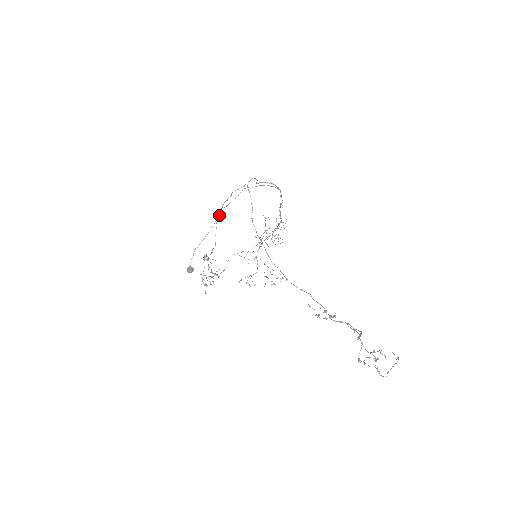
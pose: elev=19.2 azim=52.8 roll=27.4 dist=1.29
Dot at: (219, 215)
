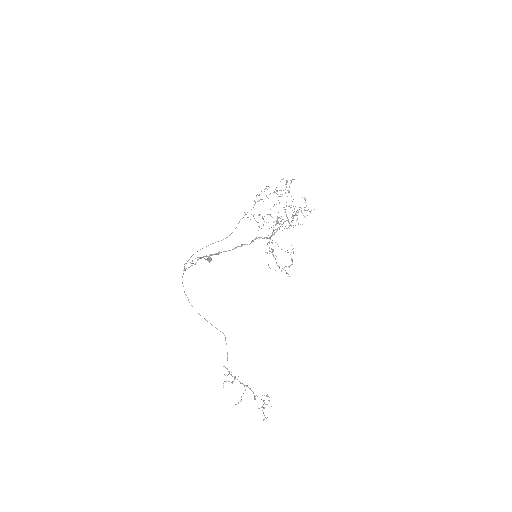
Dot at: (191, 263)
